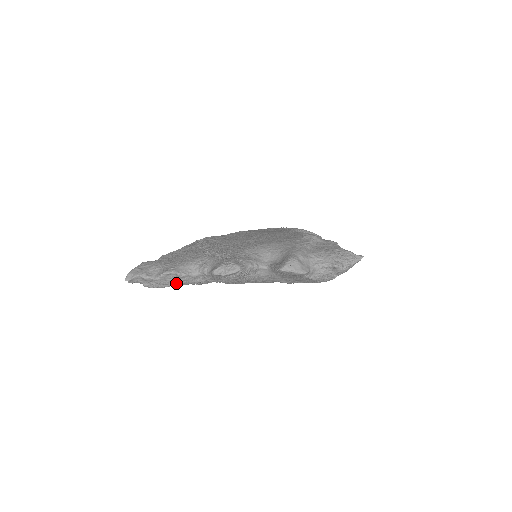
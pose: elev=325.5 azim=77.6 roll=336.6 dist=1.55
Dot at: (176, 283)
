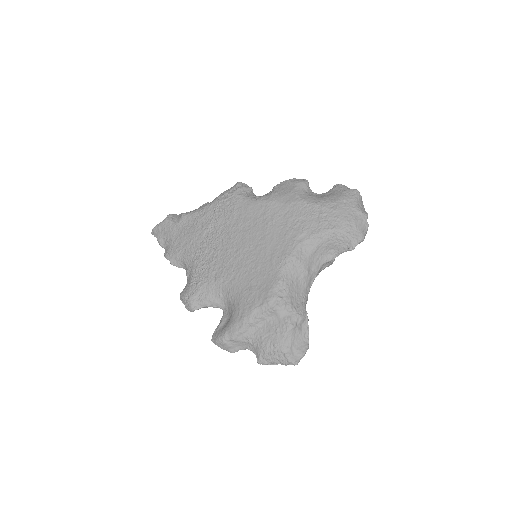
Dot at: occluded
